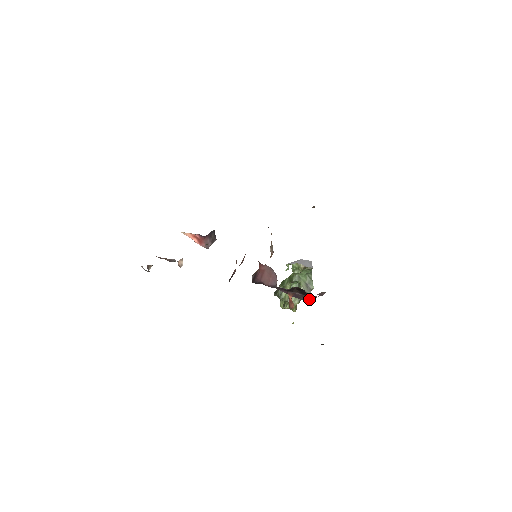
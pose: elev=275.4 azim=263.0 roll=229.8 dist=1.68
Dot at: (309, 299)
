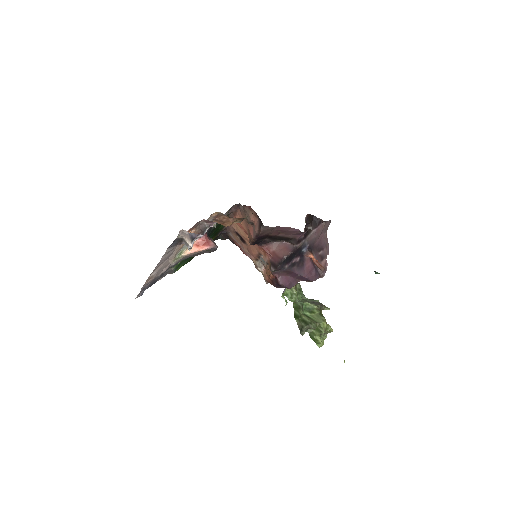
Dot at: (325, 261)
